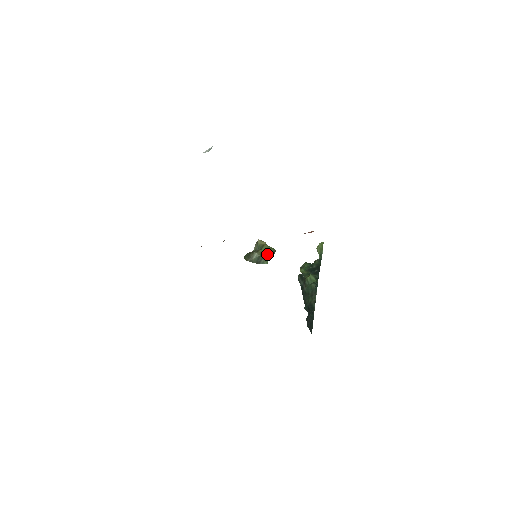
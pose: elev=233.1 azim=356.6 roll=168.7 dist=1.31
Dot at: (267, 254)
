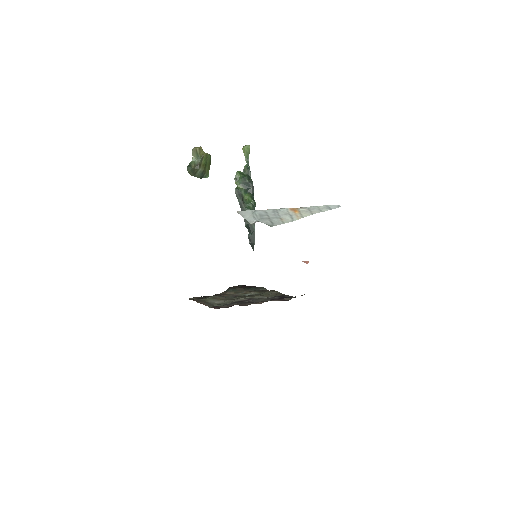
Dot at: (207, 166)
